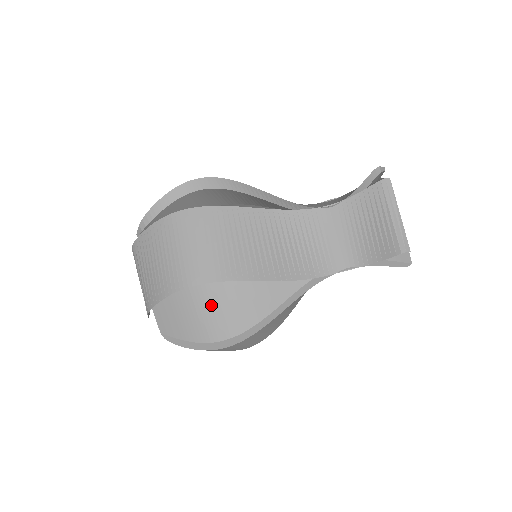
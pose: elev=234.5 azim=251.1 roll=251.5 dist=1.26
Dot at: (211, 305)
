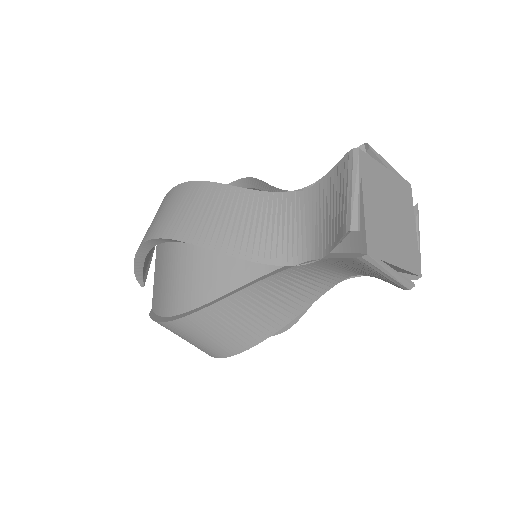
Dot at: occluded
